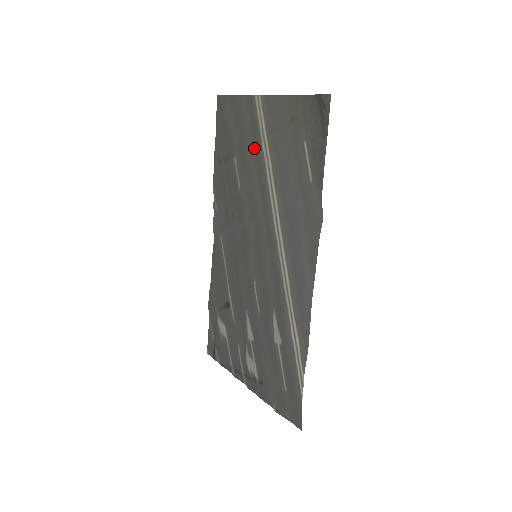
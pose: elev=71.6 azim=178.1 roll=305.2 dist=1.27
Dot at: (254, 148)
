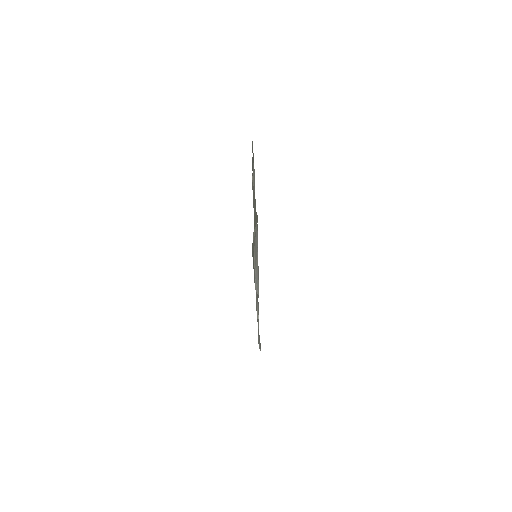
Dot at: occluded
